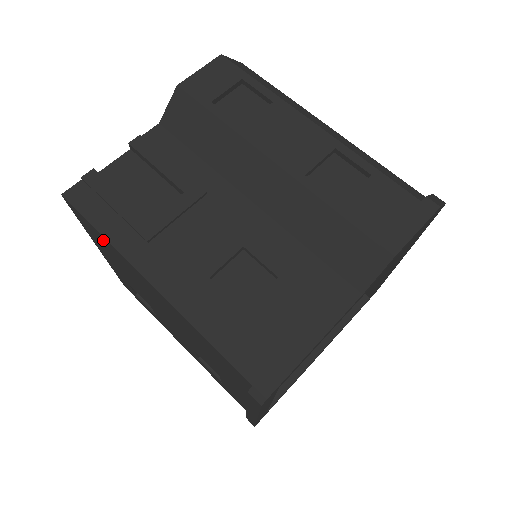
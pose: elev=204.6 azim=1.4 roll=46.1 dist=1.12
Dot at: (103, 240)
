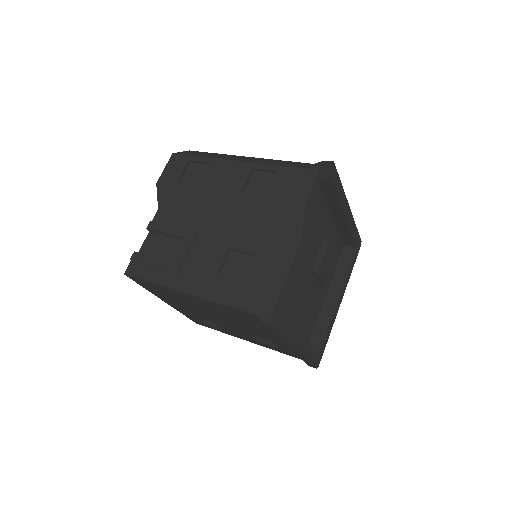
Dot at: (156, 287)
